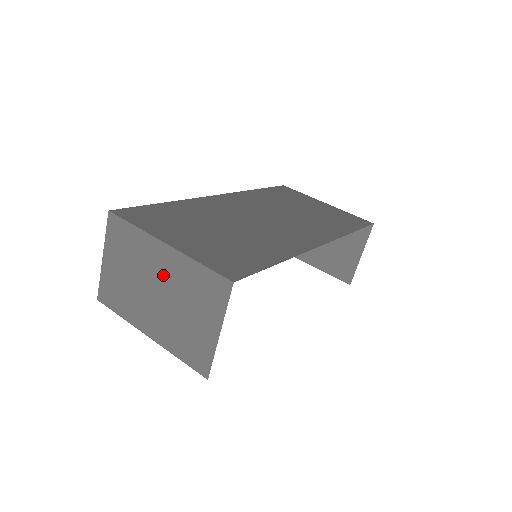
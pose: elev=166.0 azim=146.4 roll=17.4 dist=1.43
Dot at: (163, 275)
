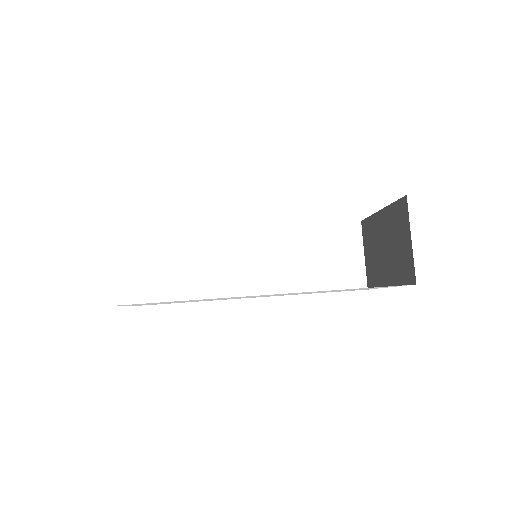
Dot at: occluded
